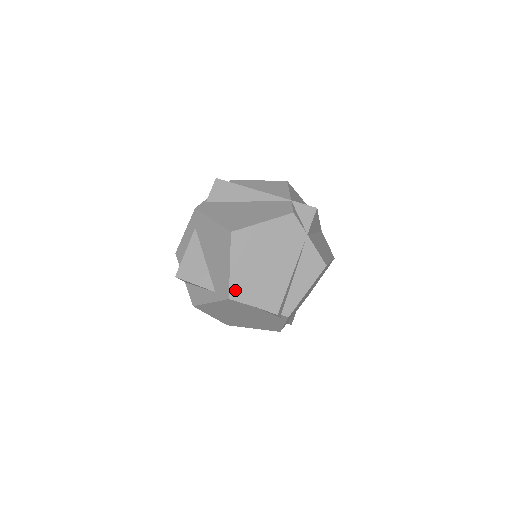
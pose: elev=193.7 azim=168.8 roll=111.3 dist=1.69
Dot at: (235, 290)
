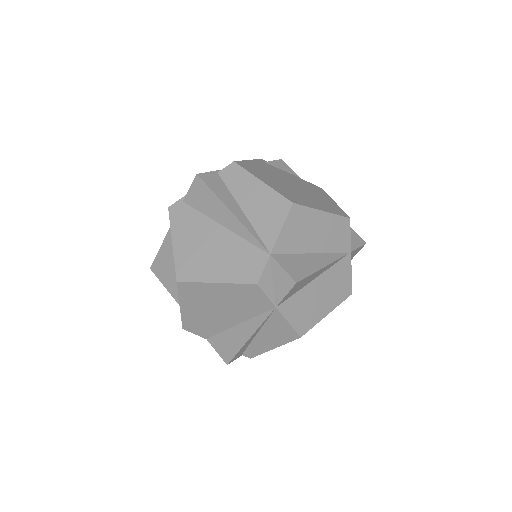
Dot at: (188, 325)
